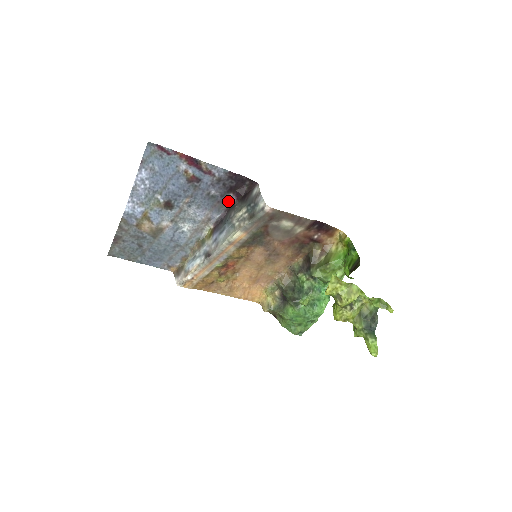
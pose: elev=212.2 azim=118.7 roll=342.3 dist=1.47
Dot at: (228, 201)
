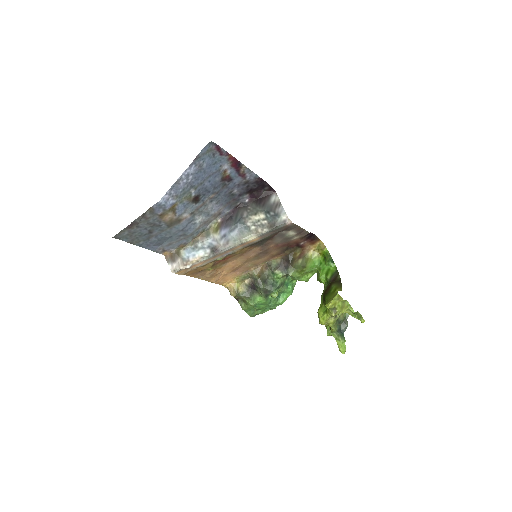
Dot at: (242, 200)
